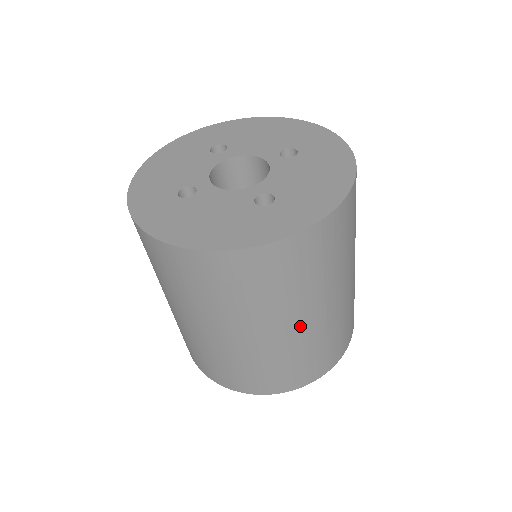
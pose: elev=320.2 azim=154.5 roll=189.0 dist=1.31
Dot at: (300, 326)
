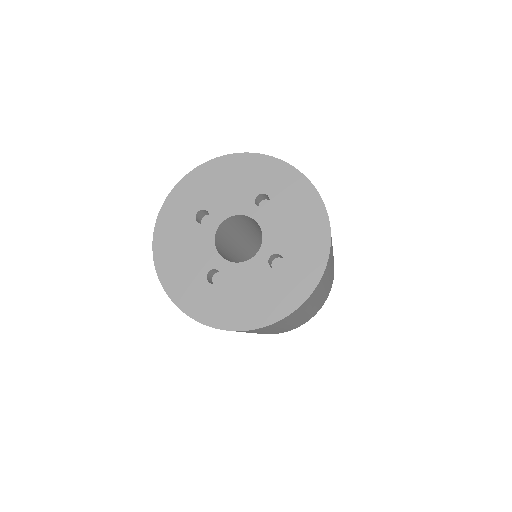
Dot at: (319, 299)
